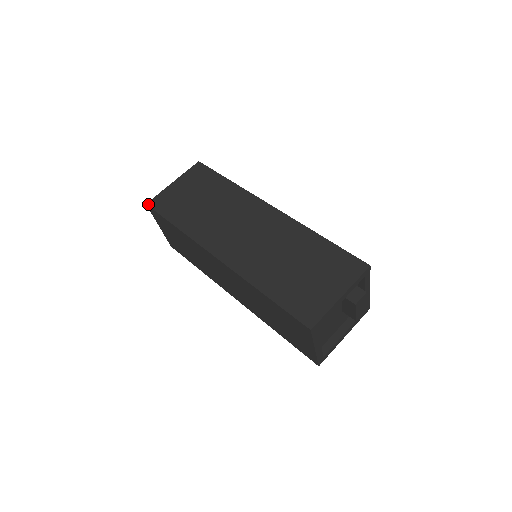
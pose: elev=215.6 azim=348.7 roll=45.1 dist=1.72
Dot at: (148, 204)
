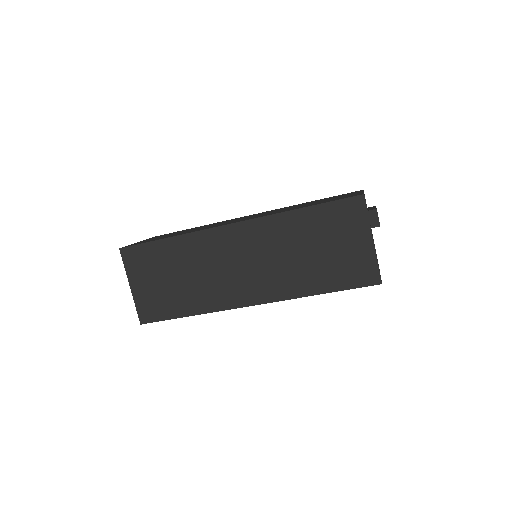
Dot at: (142, 323)
